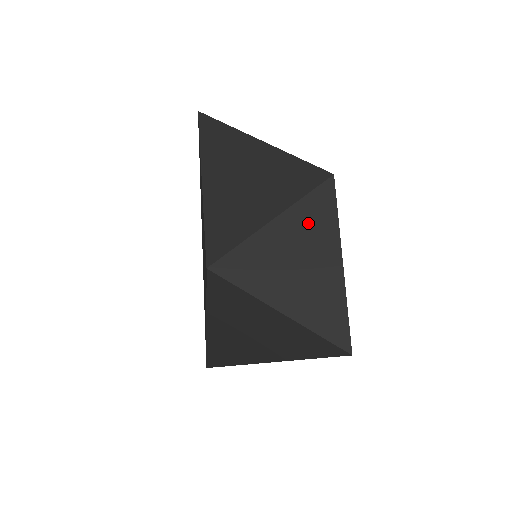
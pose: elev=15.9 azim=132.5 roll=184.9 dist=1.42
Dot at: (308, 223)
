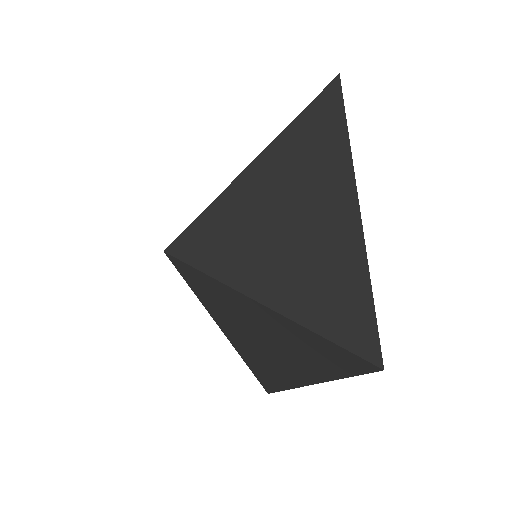
Dot at: occluded
